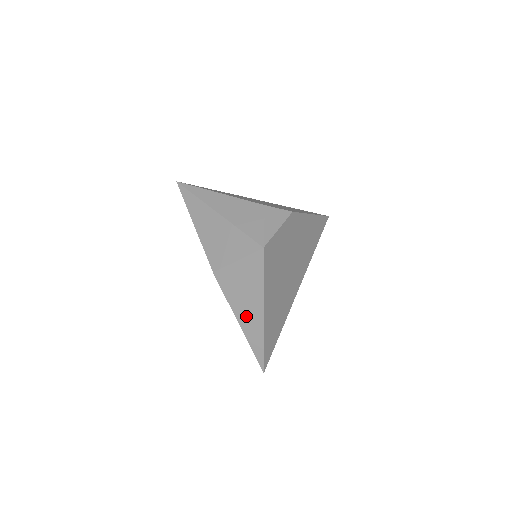
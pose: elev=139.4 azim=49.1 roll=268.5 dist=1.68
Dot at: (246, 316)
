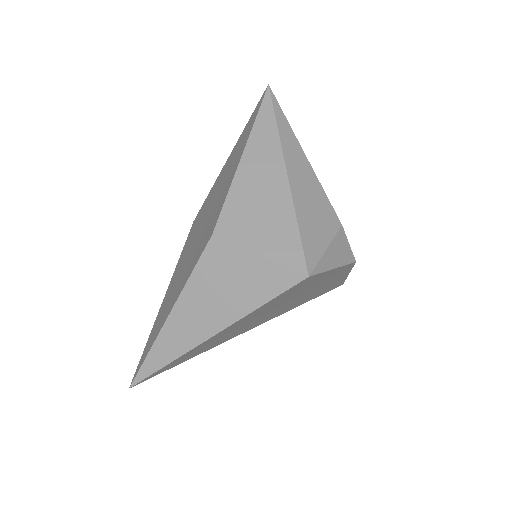
Dot at: (188, 317)
